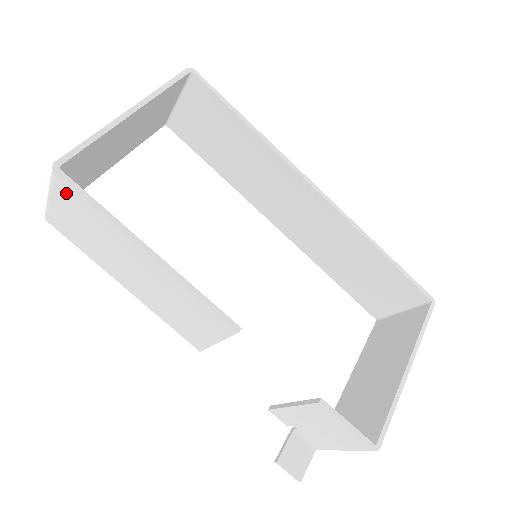
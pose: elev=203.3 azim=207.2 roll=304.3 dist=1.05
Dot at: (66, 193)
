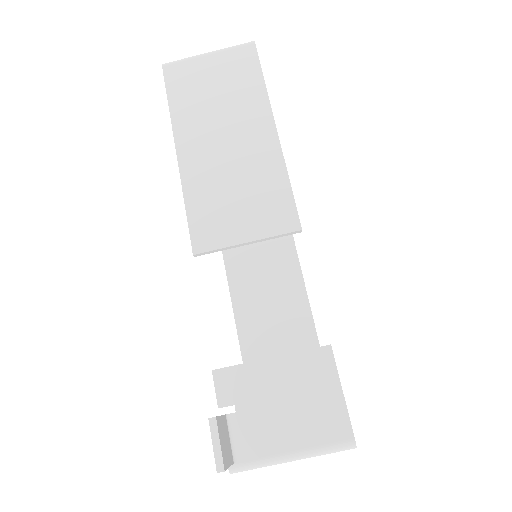
Dot at: (242, 58)
